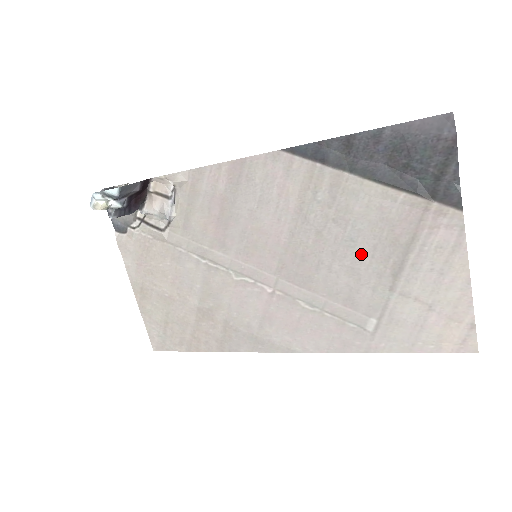
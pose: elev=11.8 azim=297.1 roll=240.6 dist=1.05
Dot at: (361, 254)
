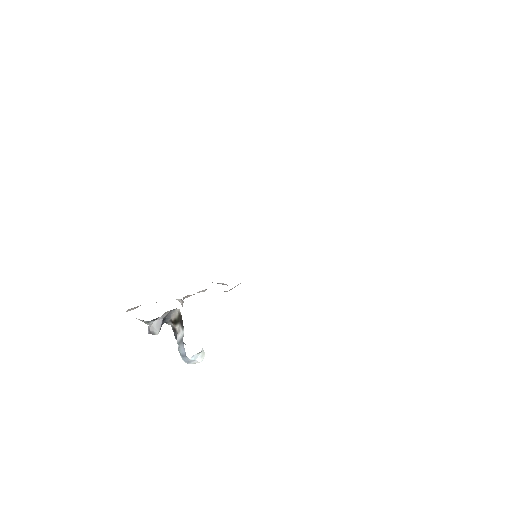
Dot at: occluded
